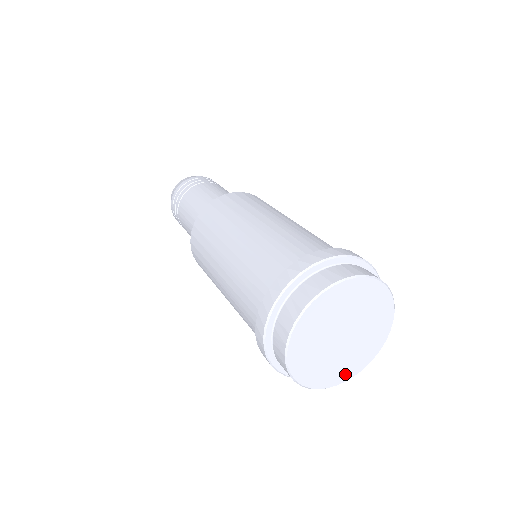
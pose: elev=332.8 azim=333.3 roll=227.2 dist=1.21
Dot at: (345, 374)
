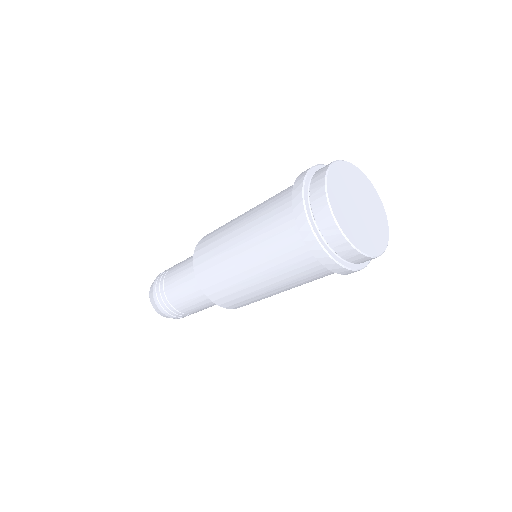
Dot at: (370, 248)
